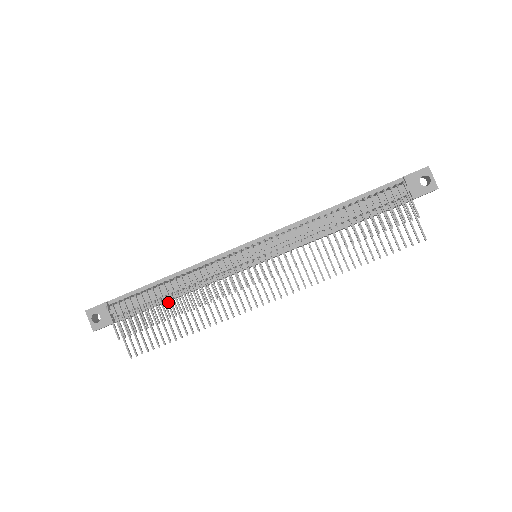
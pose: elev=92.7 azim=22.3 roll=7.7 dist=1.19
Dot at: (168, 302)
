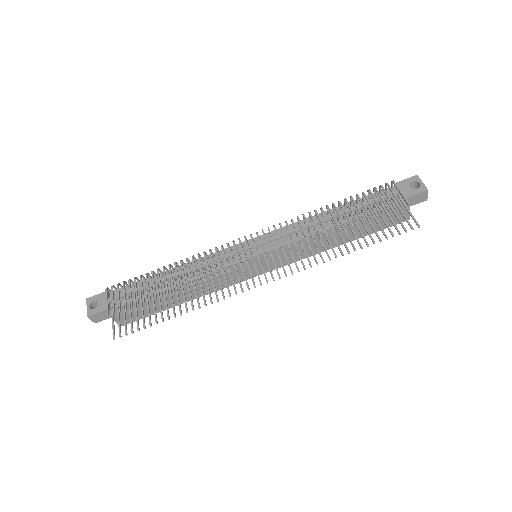
Dot at: (164, 287)
